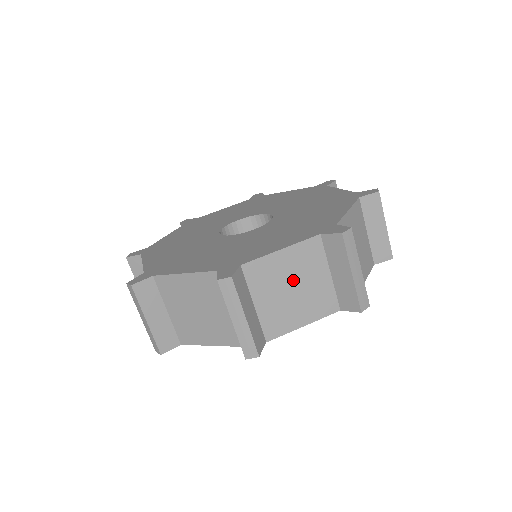
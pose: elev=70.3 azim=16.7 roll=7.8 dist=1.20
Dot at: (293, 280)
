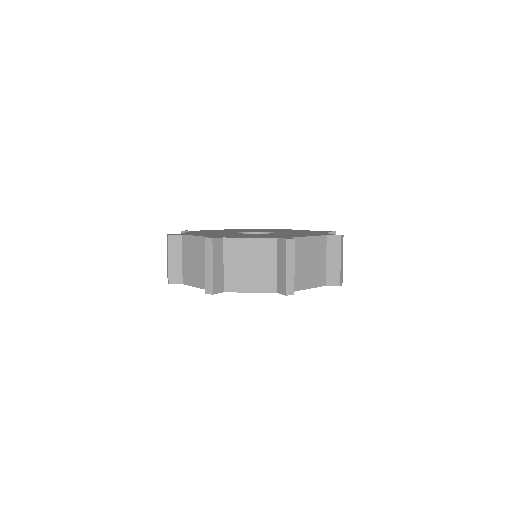
Dot at: (252, 260)
